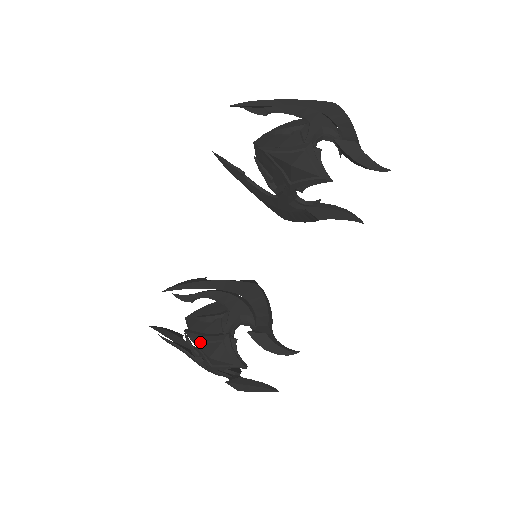
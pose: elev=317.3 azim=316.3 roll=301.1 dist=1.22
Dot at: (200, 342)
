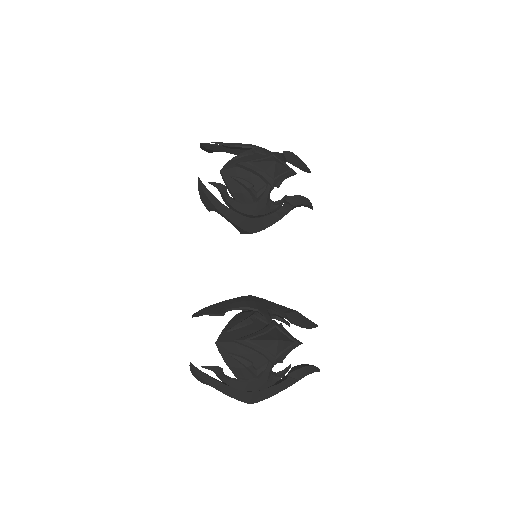
Dot at: (258, 337)
